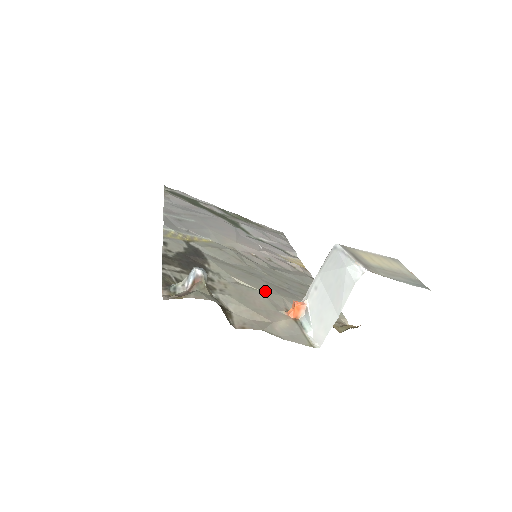
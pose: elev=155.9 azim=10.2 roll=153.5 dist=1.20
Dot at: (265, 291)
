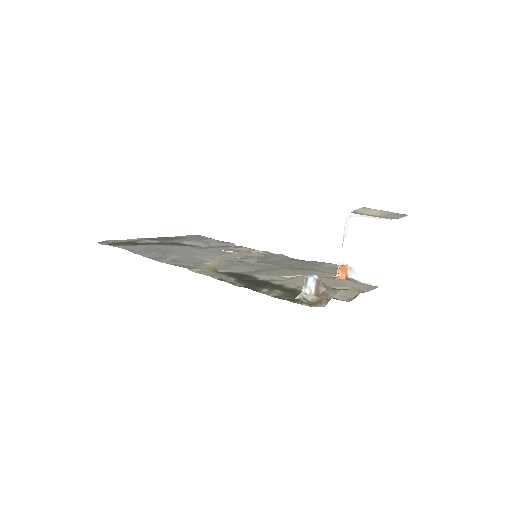
Dot at: (306, 274)
